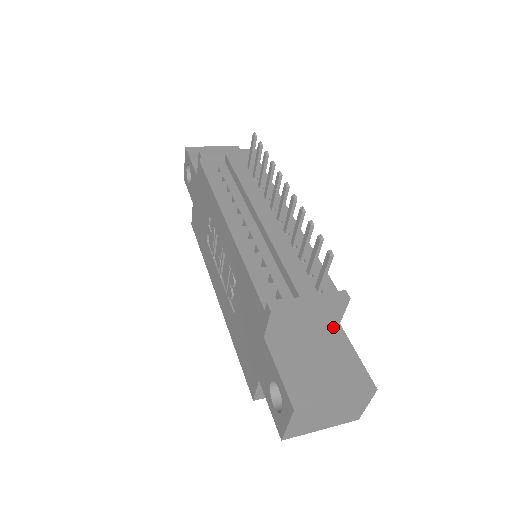
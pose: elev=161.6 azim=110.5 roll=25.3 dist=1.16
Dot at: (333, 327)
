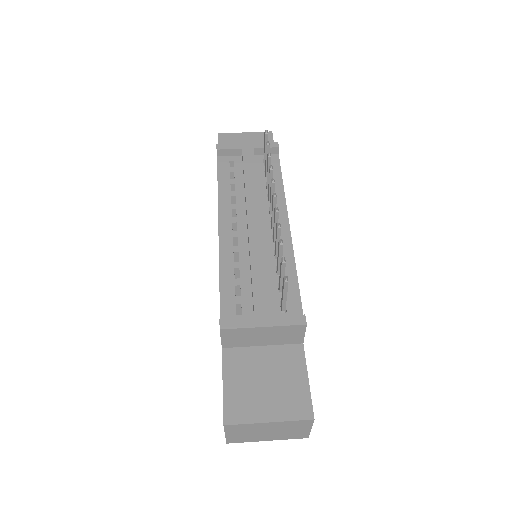
Dot at: (294, 346)
